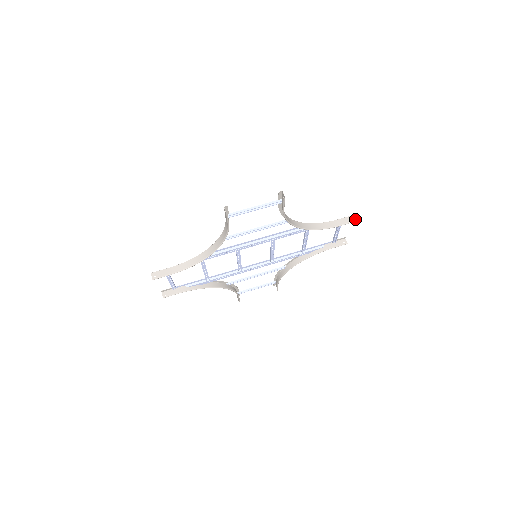
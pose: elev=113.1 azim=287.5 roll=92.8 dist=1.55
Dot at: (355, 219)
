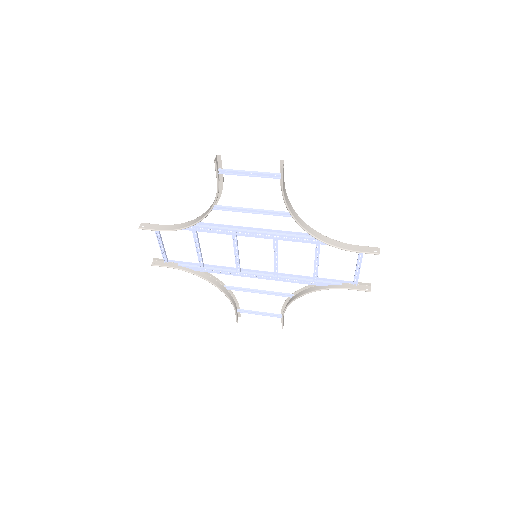
Dot at: (379, 252)
